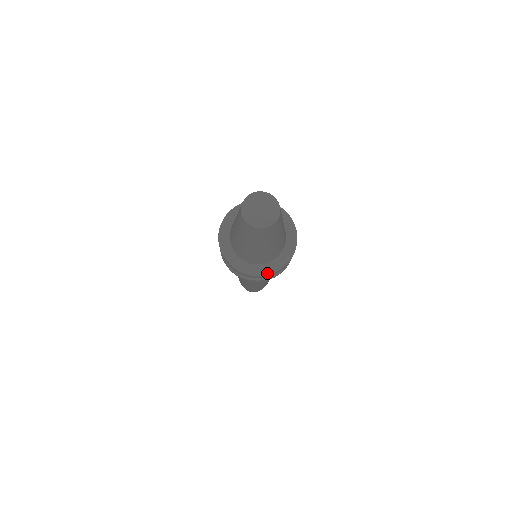
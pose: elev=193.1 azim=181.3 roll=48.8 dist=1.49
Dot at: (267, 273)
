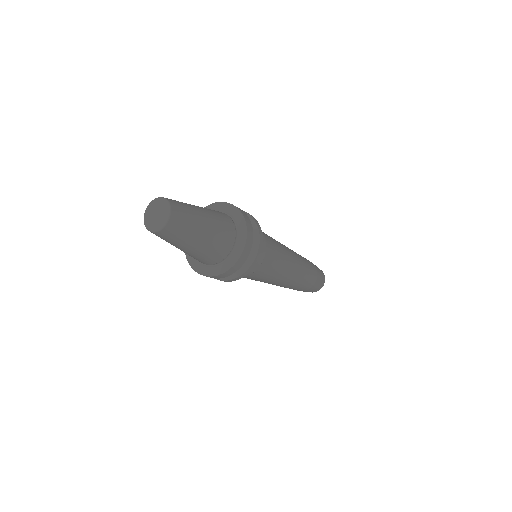
Dot at: (234, 262)
